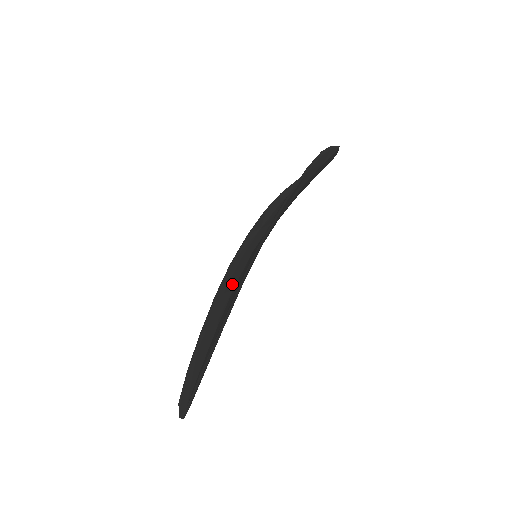
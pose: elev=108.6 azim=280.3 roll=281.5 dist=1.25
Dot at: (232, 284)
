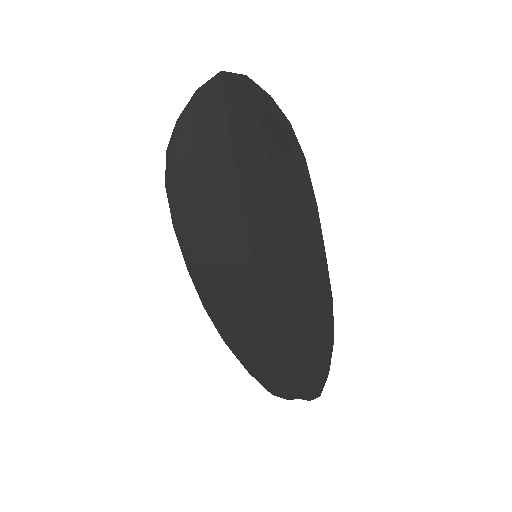
Dot at: (249, 294)
